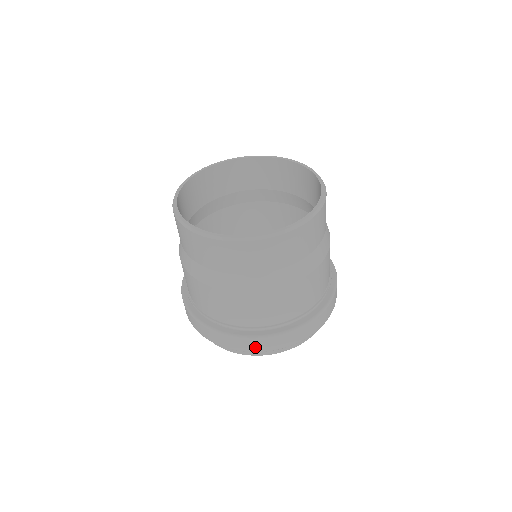
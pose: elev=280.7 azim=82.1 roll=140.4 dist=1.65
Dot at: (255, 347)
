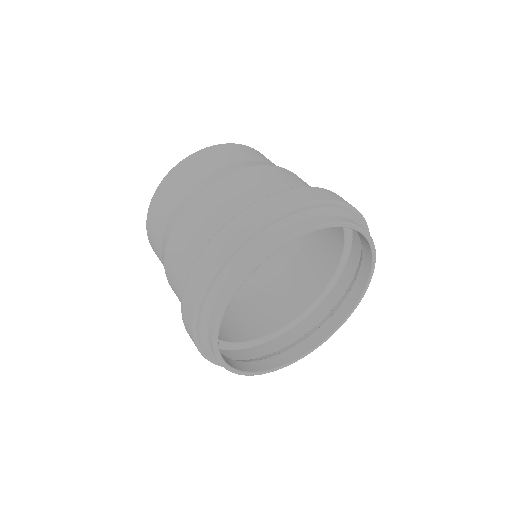
Dot at: (280, 205)
